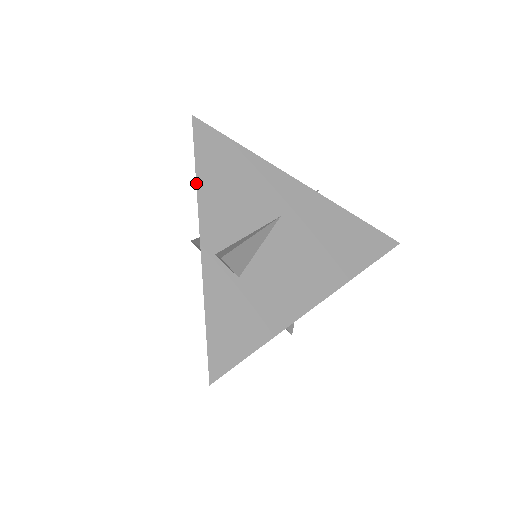
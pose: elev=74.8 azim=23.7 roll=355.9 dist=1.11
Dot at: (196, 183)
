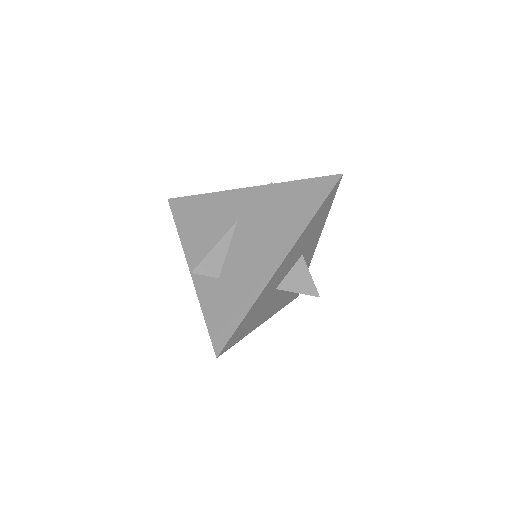
Dot at: (179, 237)
